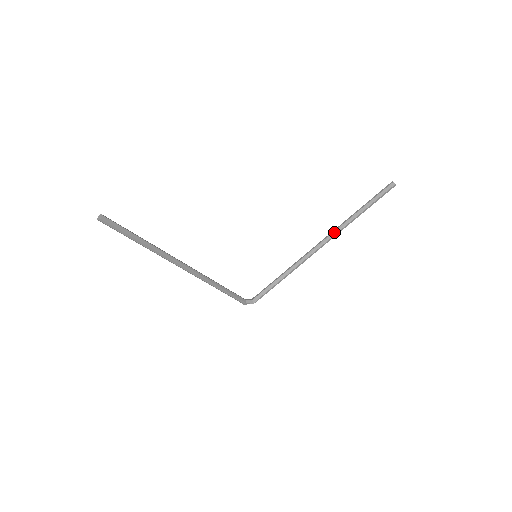
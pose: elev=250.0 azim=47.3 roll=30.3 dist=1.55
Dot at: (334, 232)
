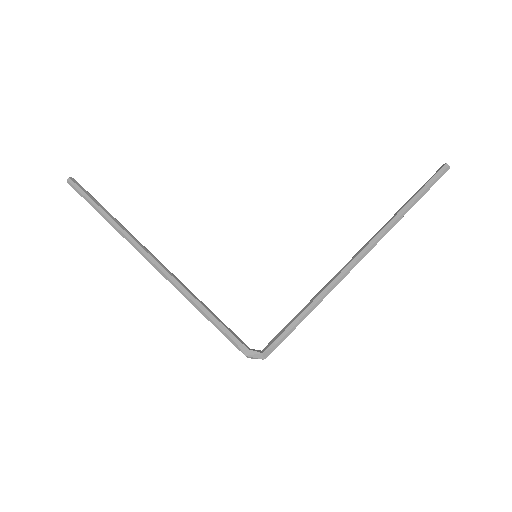
Dot at: (379, 230)
